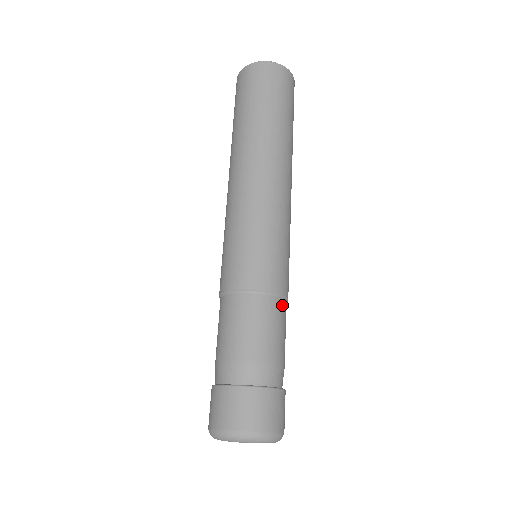
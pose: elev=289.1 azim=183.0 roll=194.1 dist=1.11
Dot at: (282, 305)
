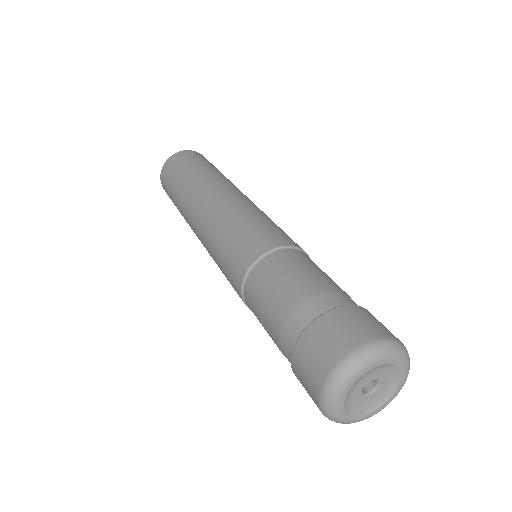
Dot at: (290, 253)
